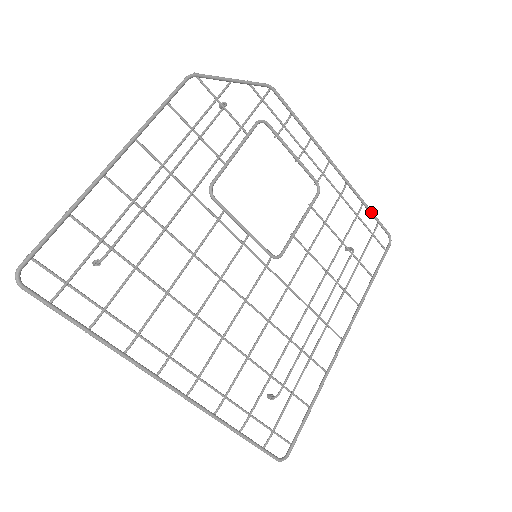
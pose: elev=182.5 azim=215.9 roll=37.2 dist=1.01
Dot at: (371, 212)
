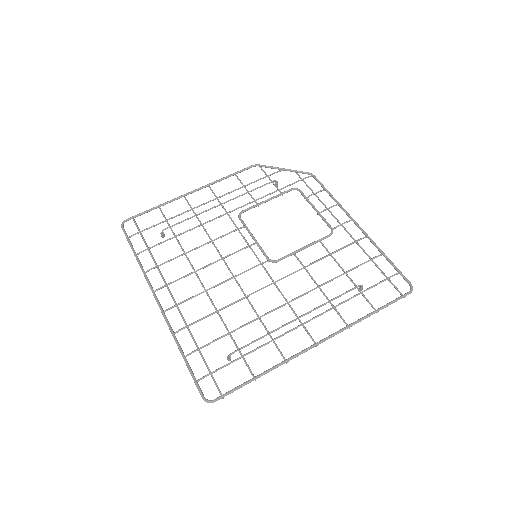
Dot at: (389, 261)
